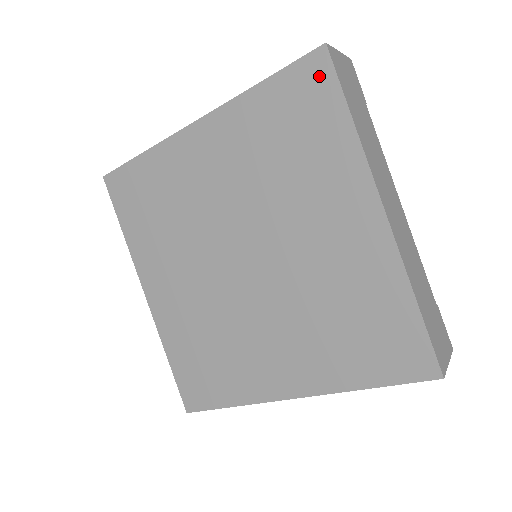
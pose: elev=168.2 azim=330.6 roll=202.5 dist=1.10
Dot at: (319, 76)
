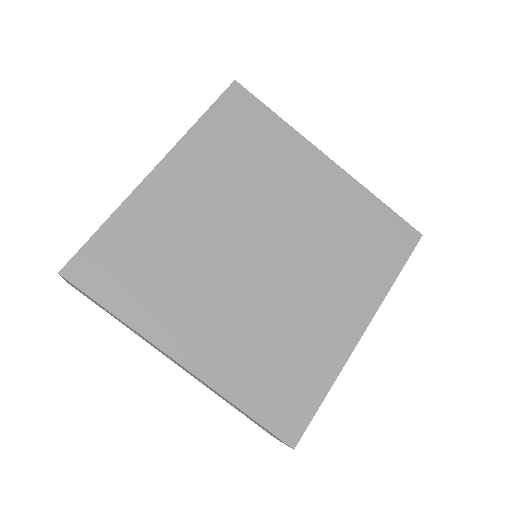
Dot at: (406, 241)
